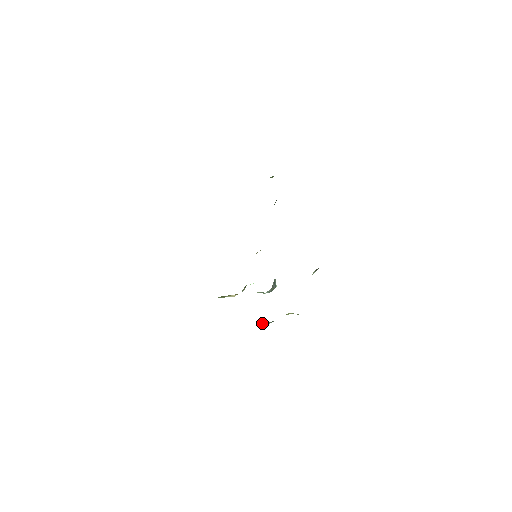
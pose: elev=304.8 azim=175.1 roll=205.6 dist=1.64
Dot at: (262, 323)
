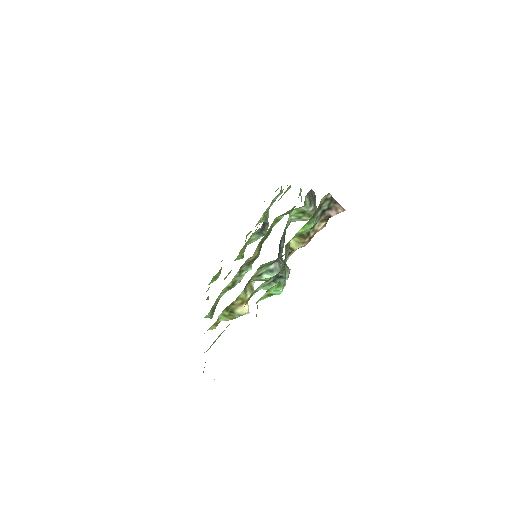
Dot at: (270, 284)
